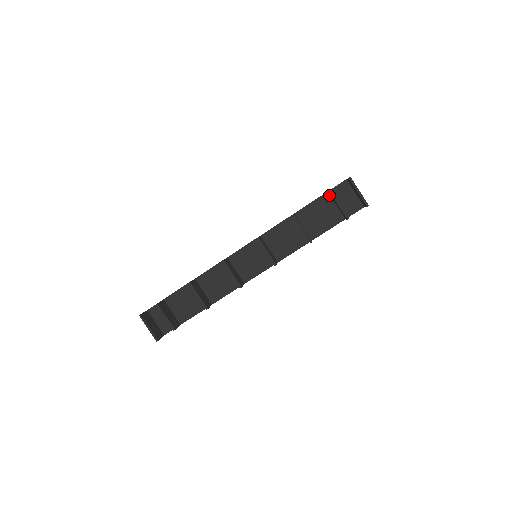
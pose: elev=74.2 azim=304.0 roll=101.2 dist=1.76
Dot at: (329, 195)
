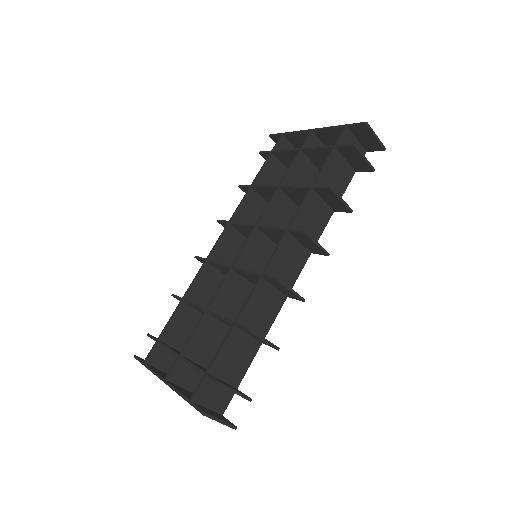
Dot at: (337, 150)
